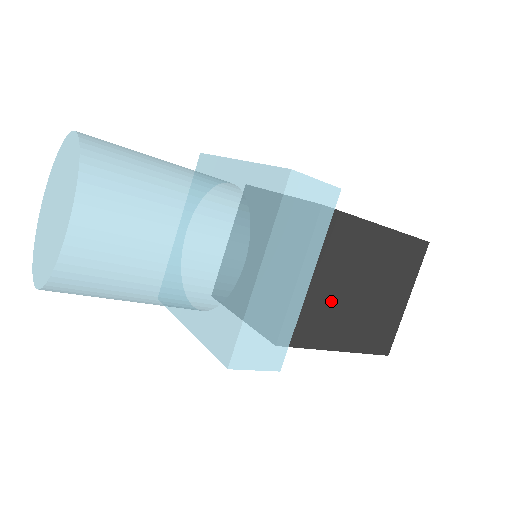
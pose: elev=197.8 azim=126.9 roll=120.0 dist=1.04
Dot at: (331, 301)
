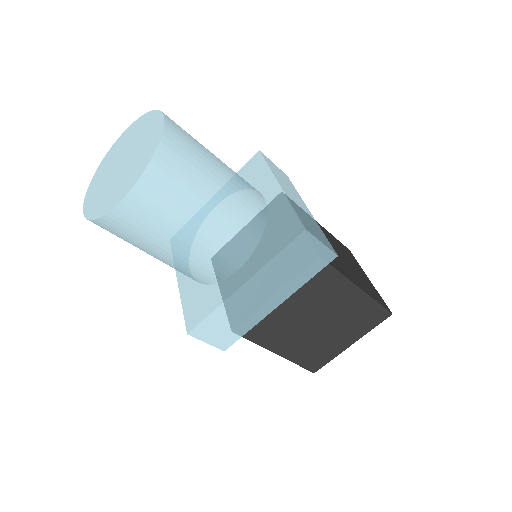
Dot at: (290, 321)
